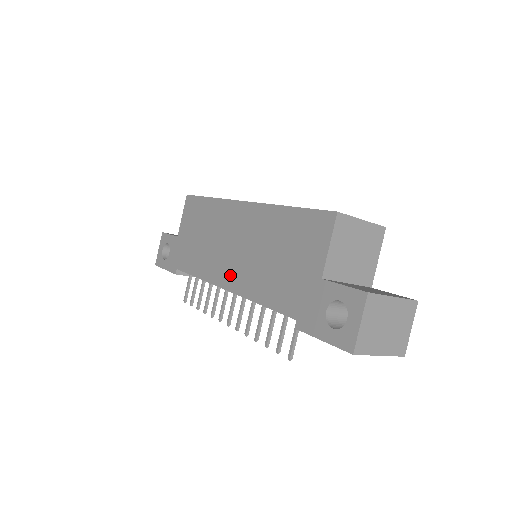
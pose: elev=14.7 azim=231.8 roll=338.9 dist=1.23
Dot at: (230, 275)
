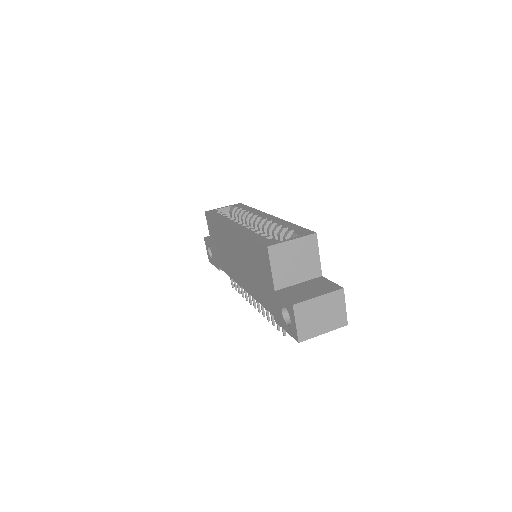
Dot at: (240, 278)
